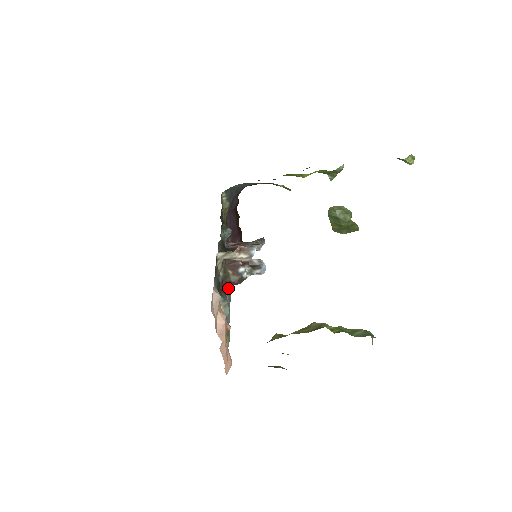
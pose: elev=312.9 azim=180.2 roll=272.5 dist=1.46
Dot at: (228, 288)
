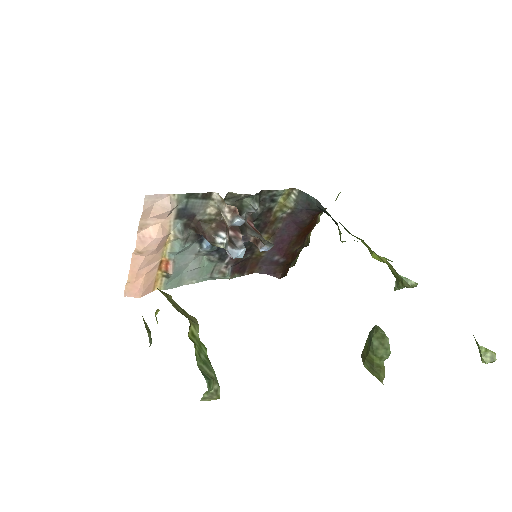
Dot at: (205, 244)
